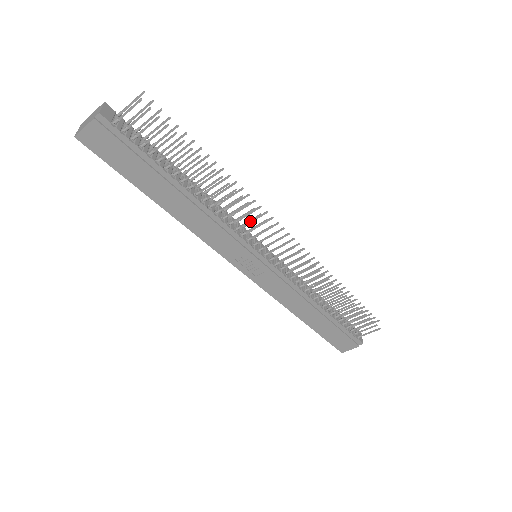
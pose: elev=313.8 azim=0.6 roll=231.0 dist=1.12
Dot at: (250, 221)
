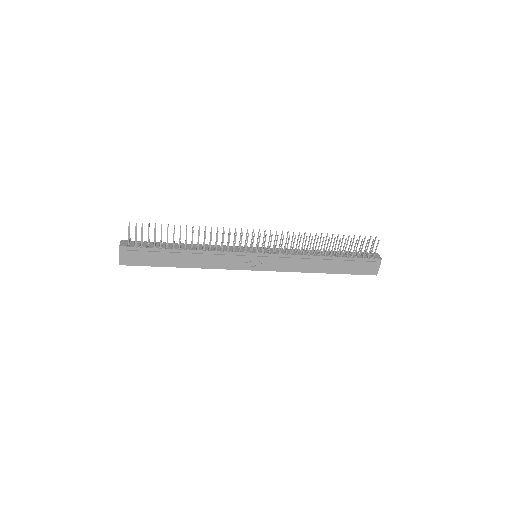
Dot at: (229, 240)
